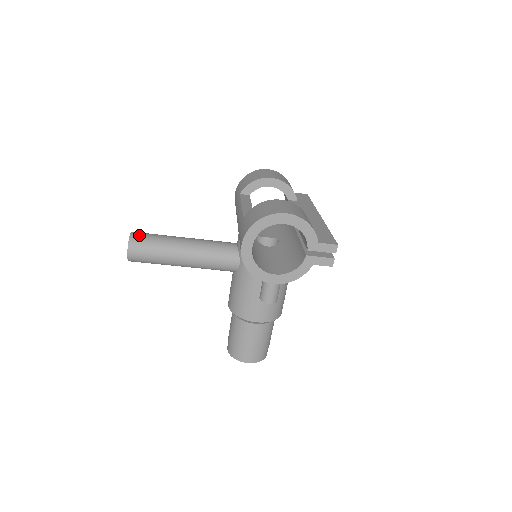
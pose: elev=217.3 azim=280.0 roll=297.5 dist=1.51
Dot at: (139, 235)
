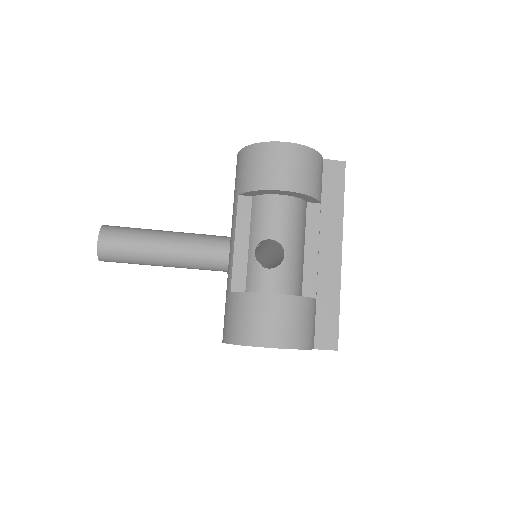
Dot at: (108, 245)
